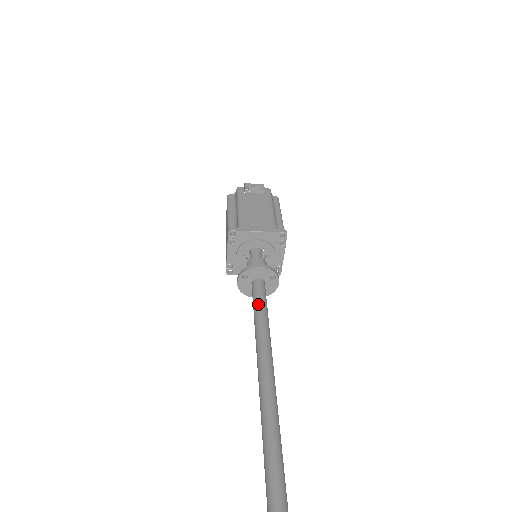
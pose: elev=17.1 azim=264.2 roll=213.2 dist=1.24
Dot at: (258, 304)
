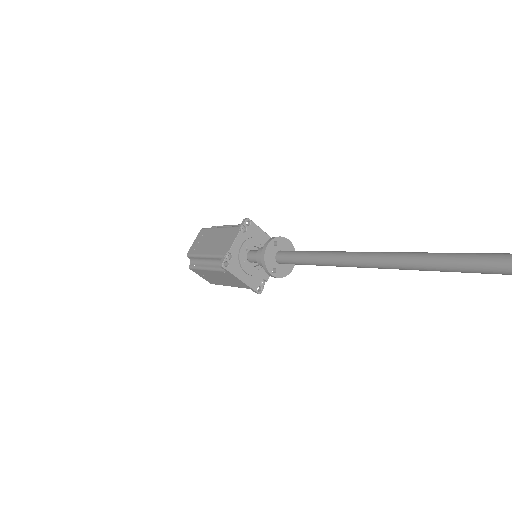
Dot at: (306, 251)
